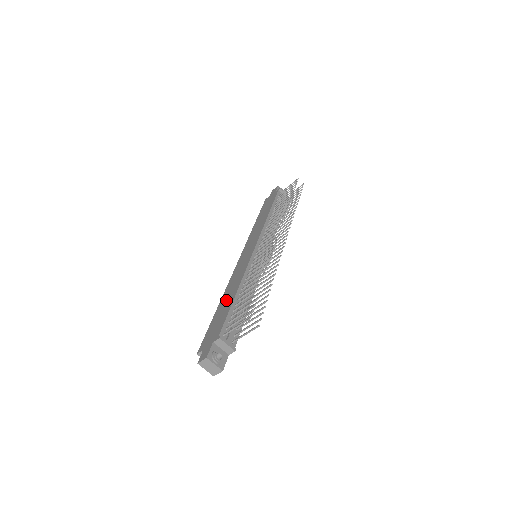
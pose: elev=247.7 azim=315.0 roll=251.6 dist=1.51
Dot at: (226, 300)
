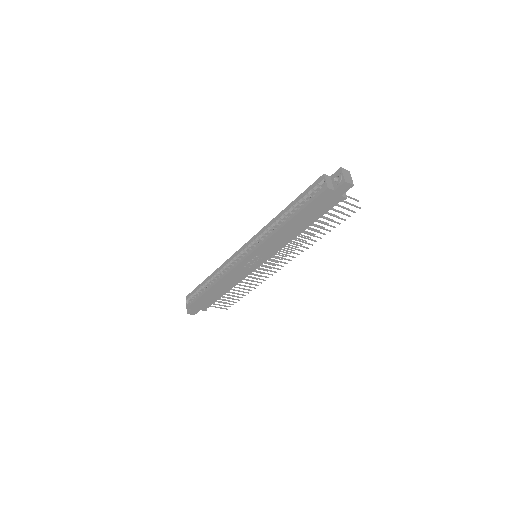
Dot at: occluded
